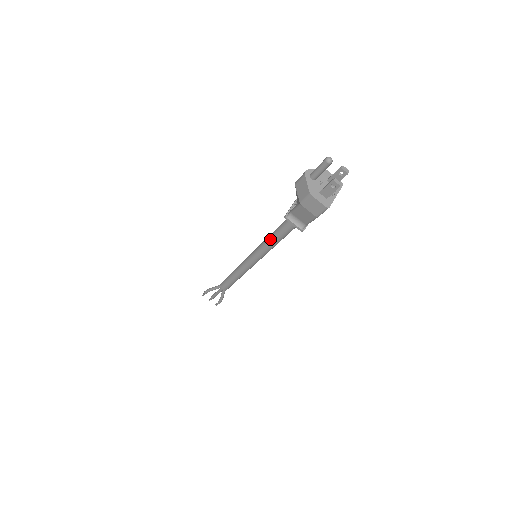
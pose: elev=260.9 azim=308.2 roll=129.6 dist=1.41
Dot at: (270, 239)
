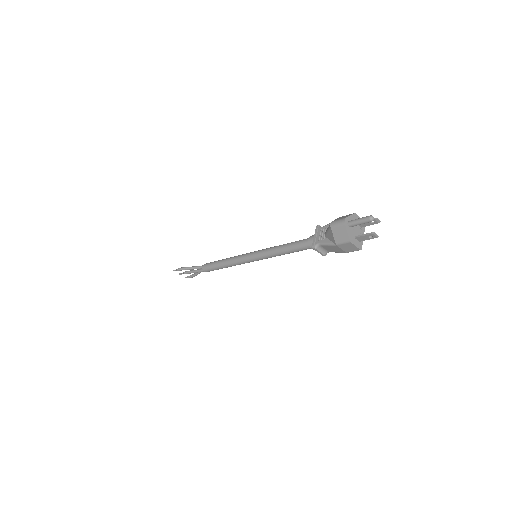
Dot at: (282, 251)
